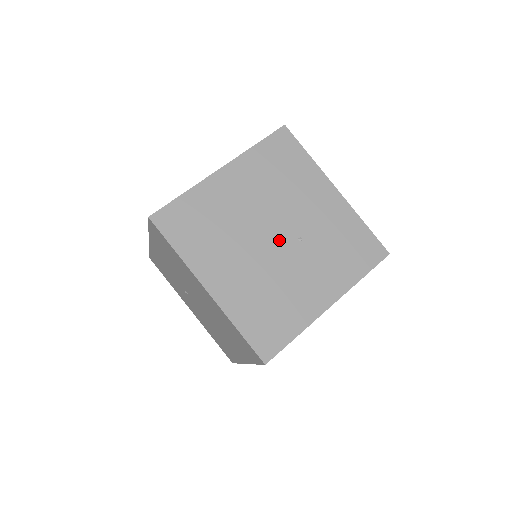
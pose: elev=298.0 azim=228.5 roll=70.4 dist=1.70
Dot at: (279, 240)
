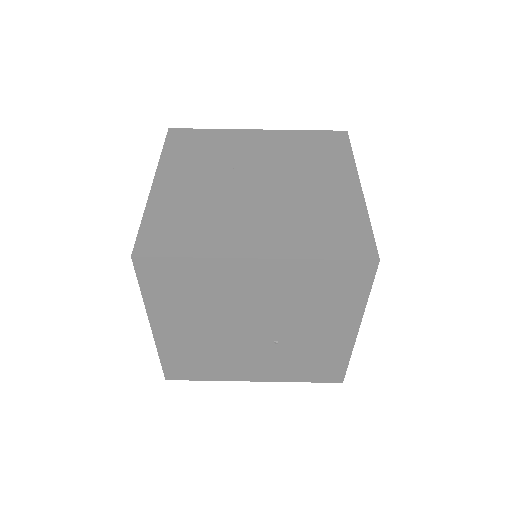
Dot at: (255, 334)
